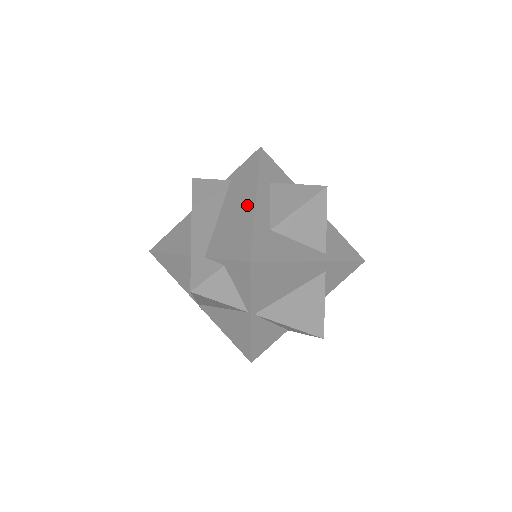
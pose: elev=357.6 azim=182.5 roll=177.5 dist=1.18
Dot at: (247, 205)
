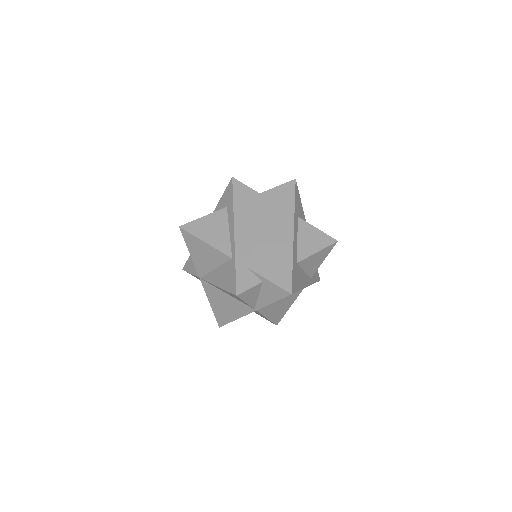
Dot at: (286, 237)
